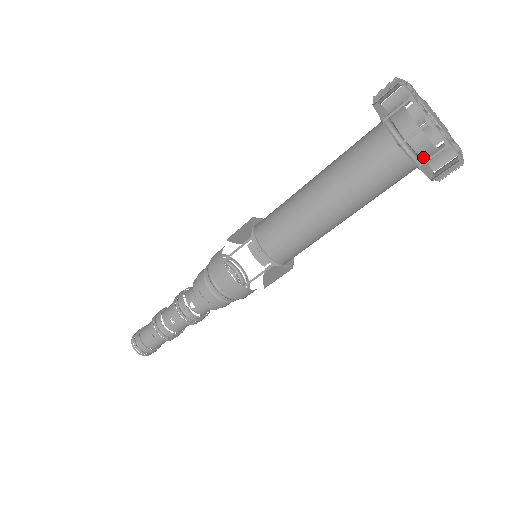
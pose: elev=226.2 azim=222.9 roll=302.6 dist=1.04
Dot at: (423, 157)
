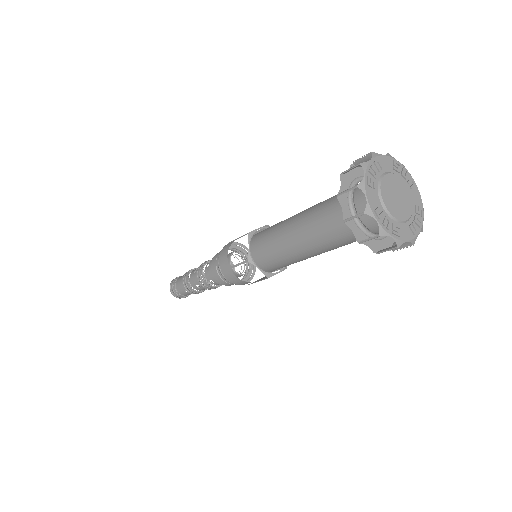
Dot at: occluded
